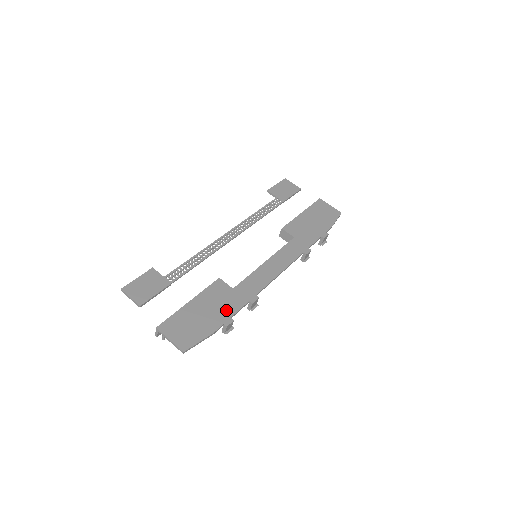
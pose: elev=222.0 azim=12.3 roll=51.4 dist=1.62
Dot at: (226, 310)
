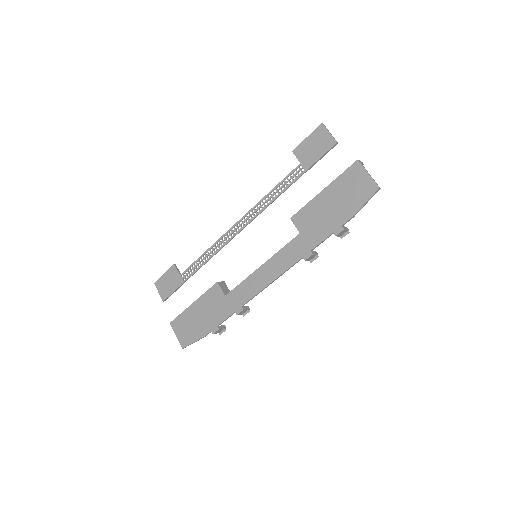
Dot at: (215, 318)
